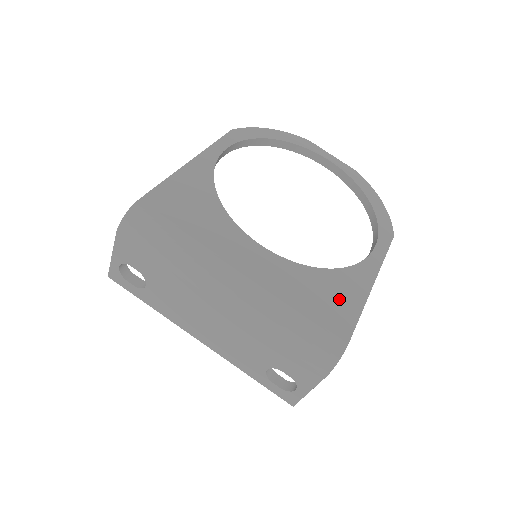
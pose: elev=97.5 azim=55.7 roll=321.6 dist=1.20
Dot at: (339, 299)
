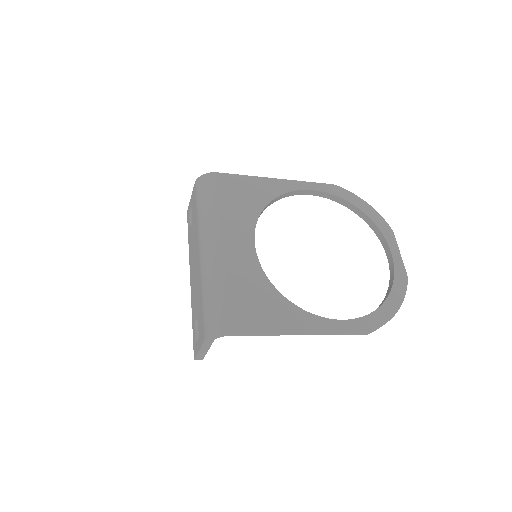
Dot at: (263, 312)
